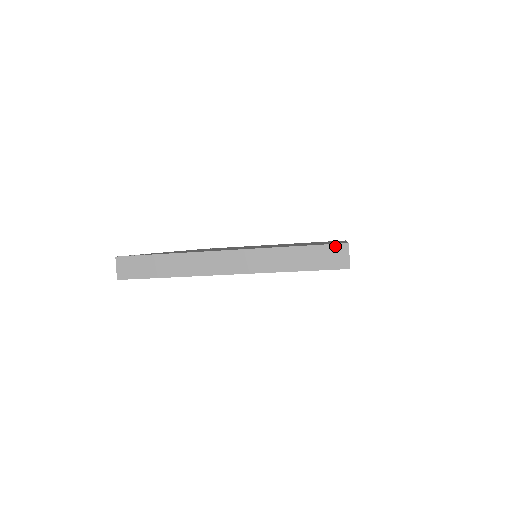
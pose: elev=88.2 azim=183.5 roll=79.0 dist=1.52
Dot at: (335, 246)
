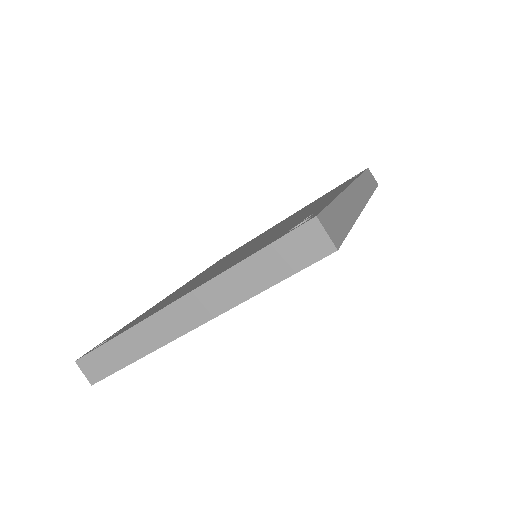
Dot at: (300, 229)
